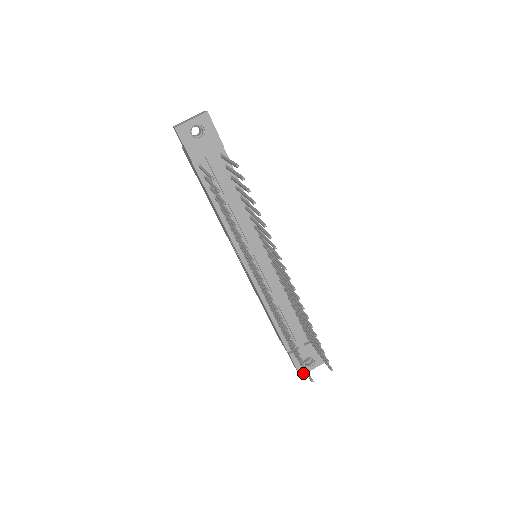
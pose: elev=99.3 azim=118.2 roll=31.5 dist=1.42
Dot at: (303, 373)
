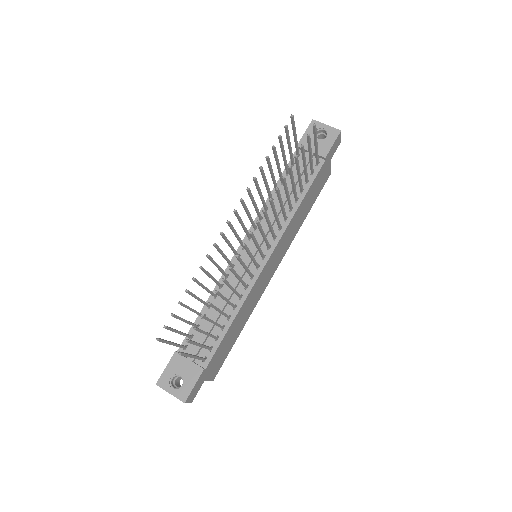
Dot at: (161, 385)
